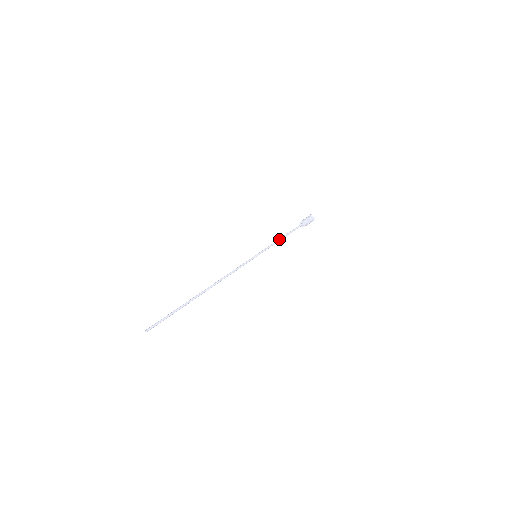
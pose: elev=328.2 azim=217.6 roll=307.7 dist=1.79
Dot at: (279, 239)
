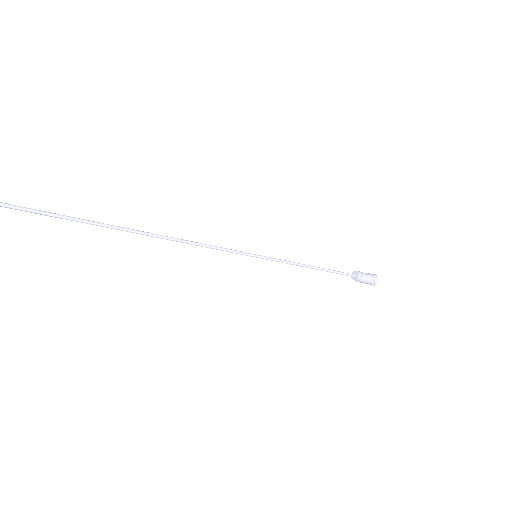
Dot at: (305, 266)
